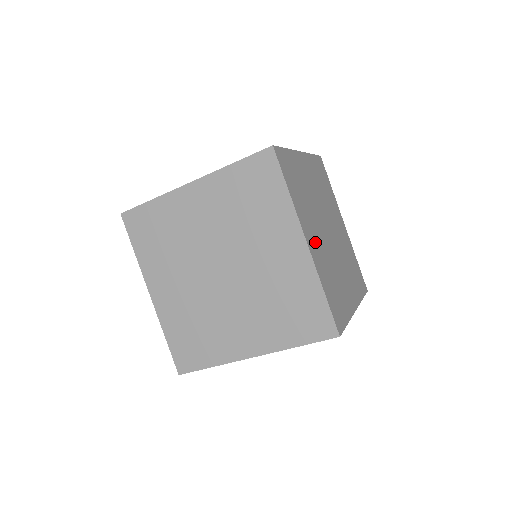
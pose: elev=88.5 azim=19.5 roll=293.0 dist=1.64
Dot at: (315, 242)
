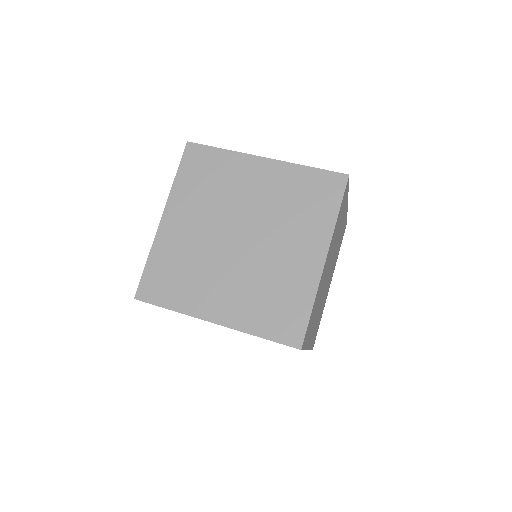
Dot at: occluded
